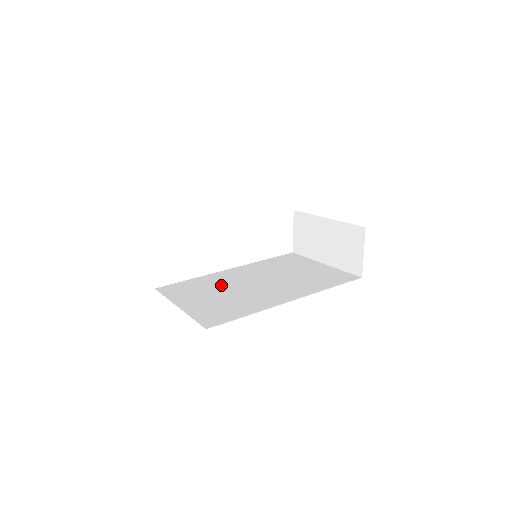
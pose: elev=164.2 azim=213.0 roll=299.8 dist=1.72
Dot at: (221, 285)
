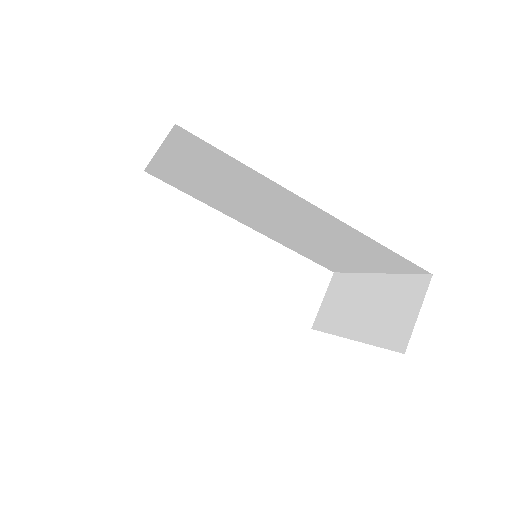
Dot at: occluded
